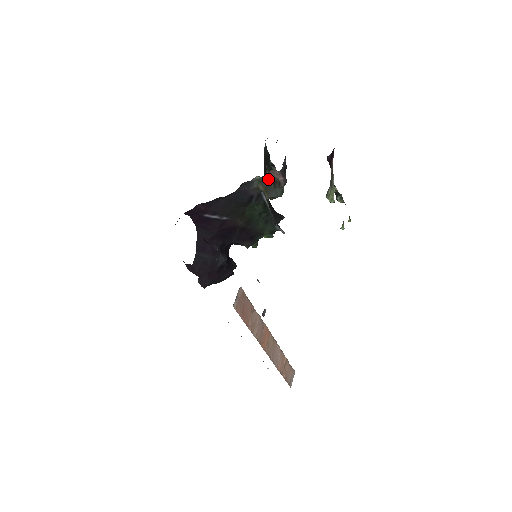
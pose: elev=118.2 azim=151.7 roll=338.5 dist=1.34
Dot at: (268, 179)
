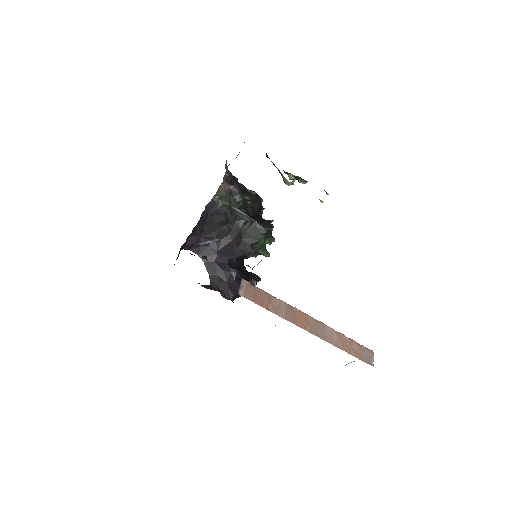
Dot at: (224, 194)
